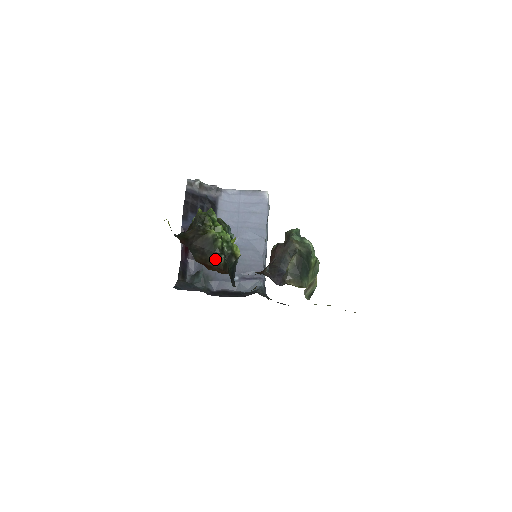
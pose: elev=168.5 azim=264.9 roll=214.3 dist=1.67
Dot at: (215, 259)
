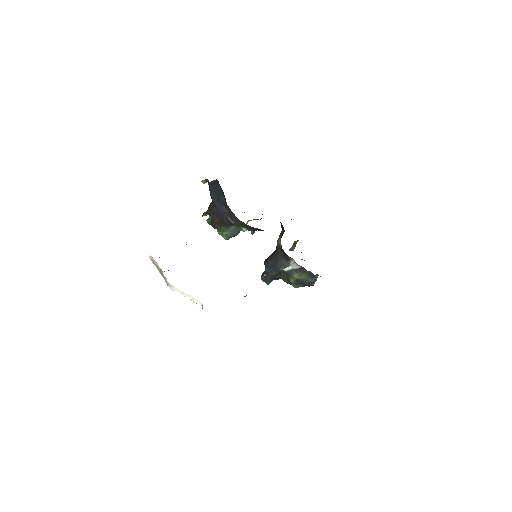
Dot at: occluded
